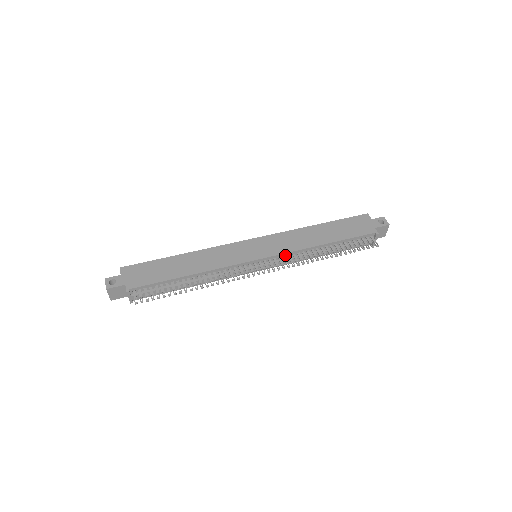
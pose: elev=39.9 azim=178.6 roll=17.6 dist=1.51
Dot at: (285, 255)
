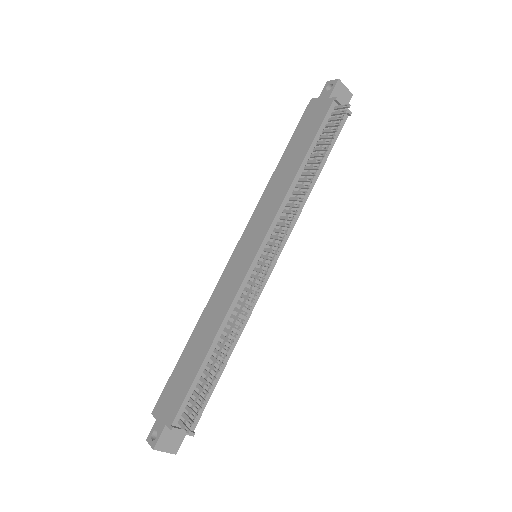
Dot at: (277, 222)
